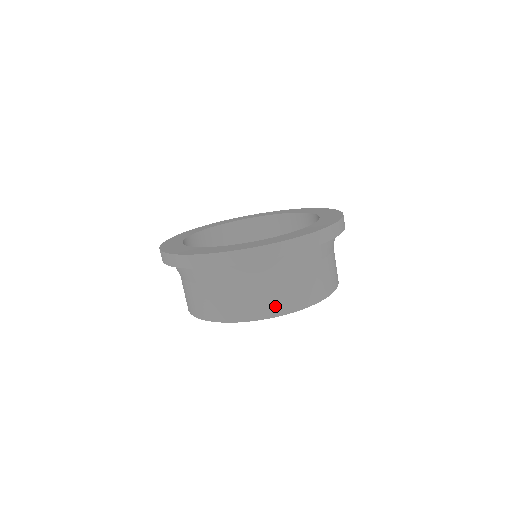
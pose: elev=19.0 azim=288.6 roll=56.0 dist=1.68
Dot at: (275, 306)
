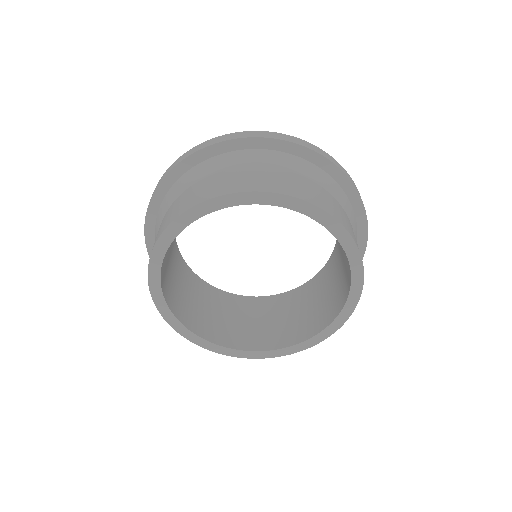
Dot at: (303, 193)
